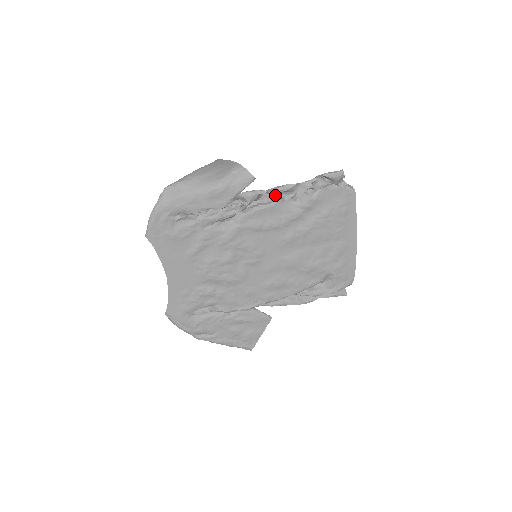
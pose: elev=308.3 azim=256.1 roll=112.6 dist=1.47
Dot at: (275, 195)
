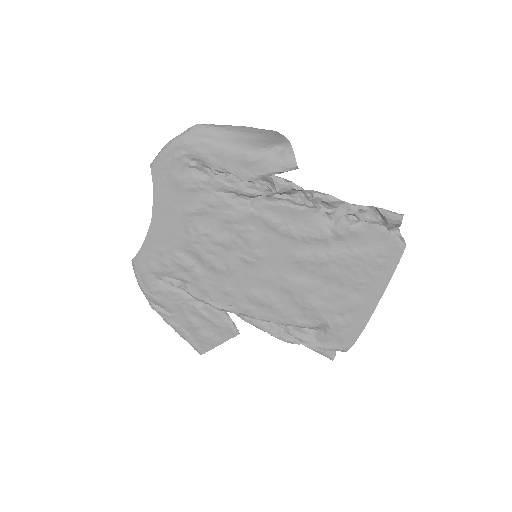
Dot at: (311, 199)
